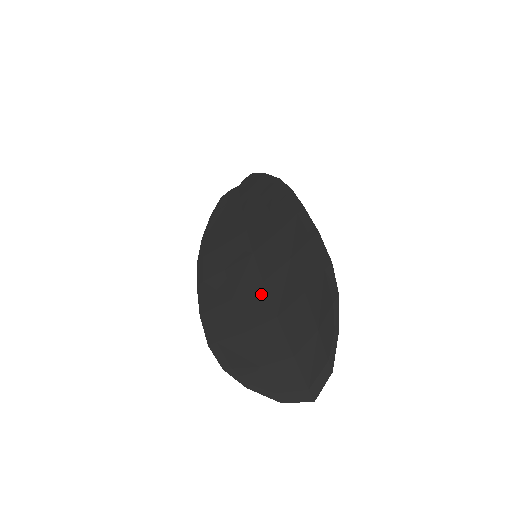
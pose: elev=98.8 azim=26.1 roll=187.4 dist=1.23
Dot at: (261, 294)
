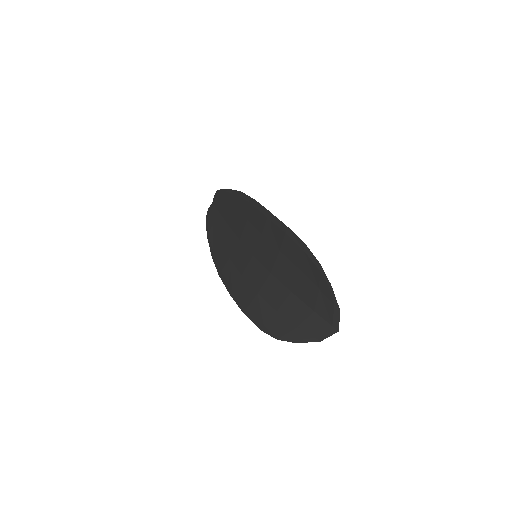
Dot at: (274, 282)
